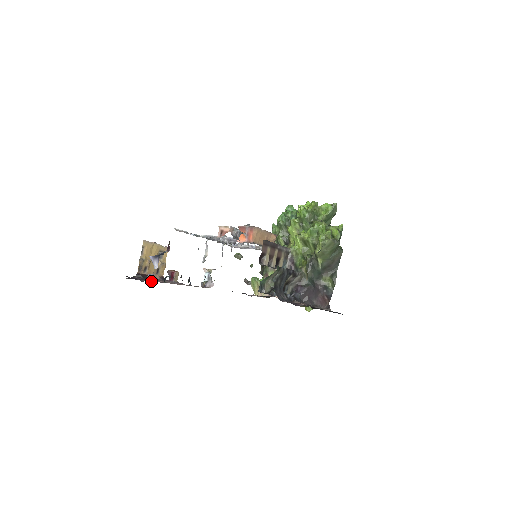
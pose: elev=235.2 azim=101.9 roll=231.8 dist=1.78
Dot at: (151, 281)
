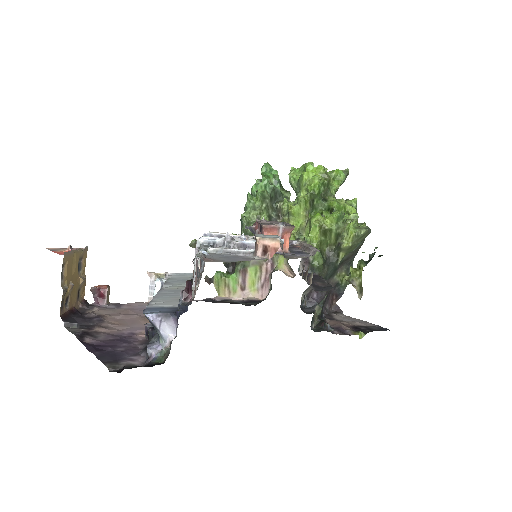
Dot at: (136, 349)
